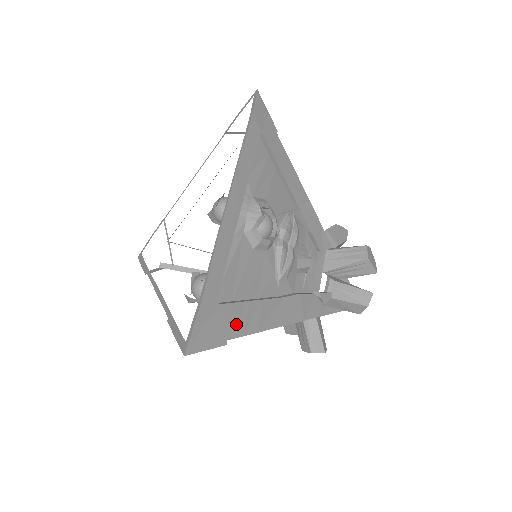
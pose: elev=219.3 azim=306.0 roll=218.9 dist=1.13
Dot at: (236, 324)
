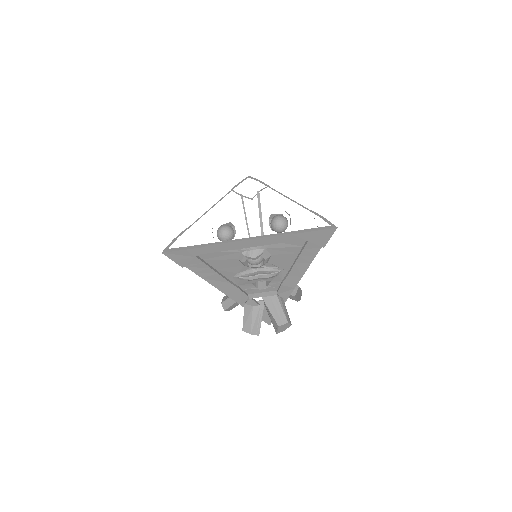
Dot at: occluded
